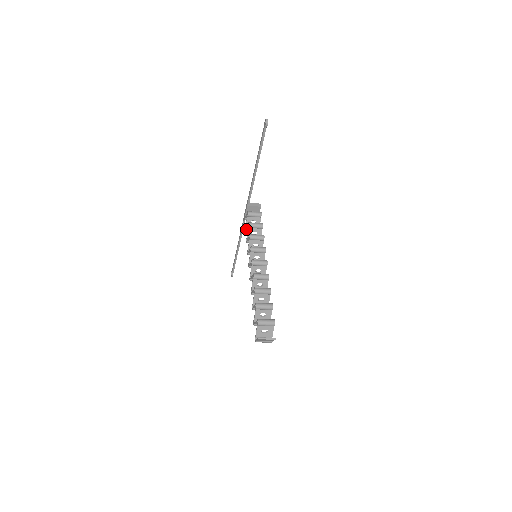
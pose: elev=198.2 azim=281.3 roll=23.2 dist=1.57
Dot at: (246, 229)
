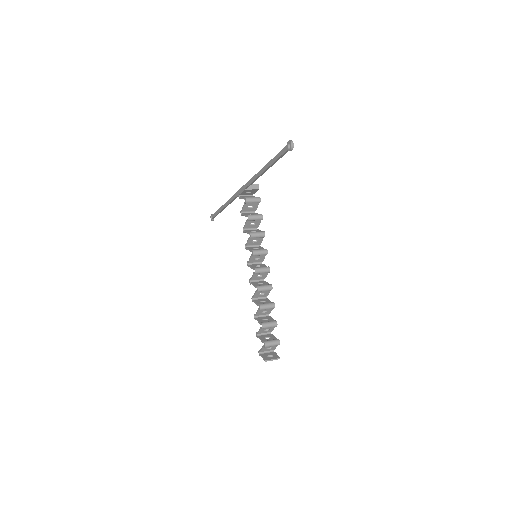
Dot at: (242, 215)
